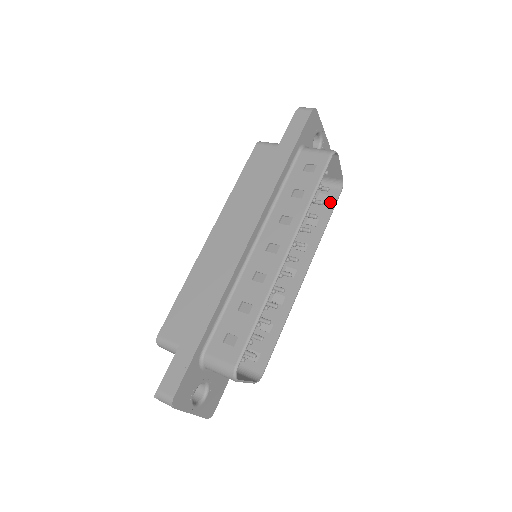
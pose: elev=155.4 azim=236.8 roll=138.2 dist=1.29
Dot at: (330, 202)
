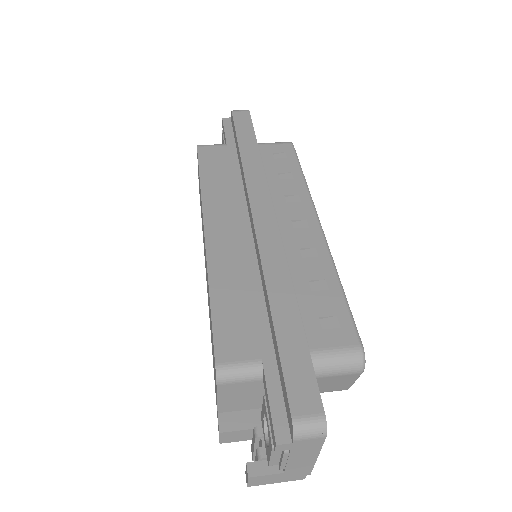
Dot at: occluded
